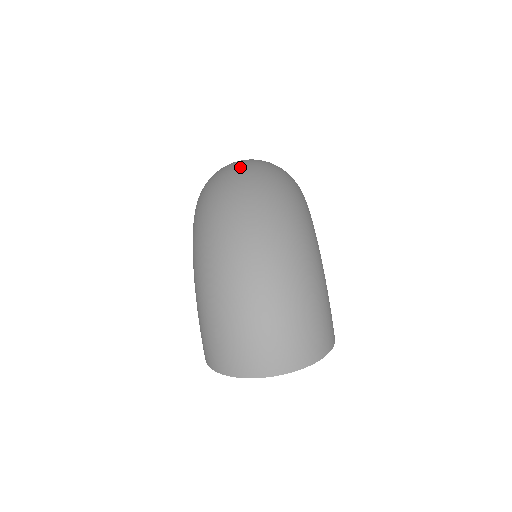
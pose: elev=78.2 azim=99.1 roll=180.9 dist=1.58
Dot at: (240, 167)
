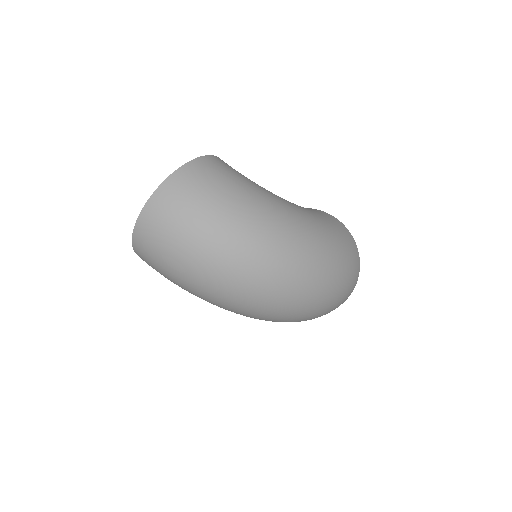
Dot at: (181, 248)
